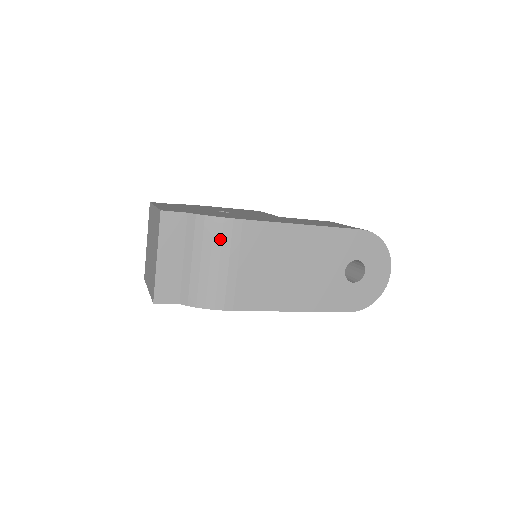
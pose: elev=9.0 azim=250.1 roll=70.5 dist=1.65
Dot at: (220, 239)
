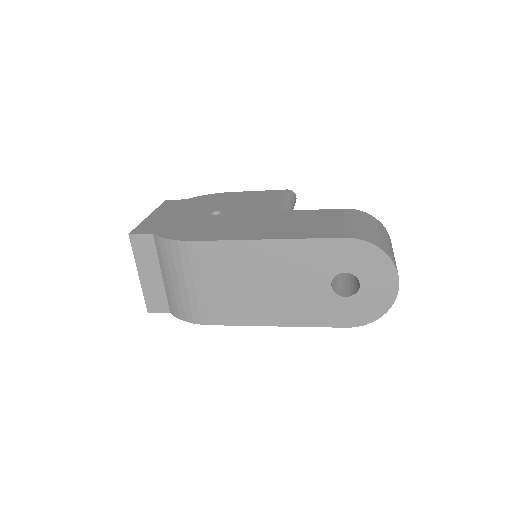
Dot at: (180, 261)
